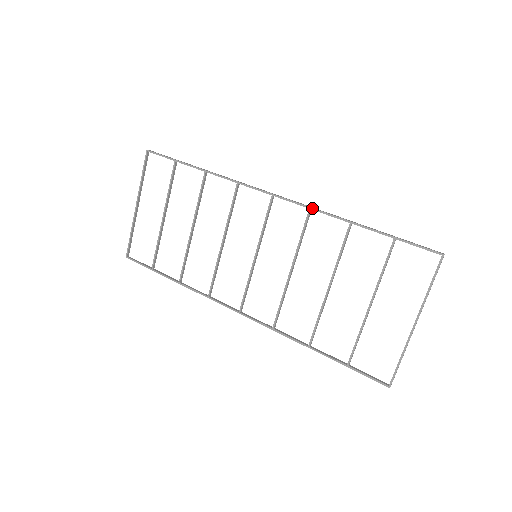
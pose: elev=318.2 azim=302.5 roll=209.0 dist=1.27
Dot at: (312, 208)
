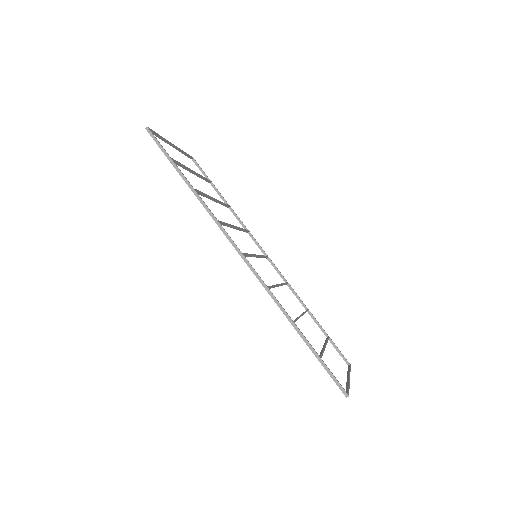
Dot at: occluded
